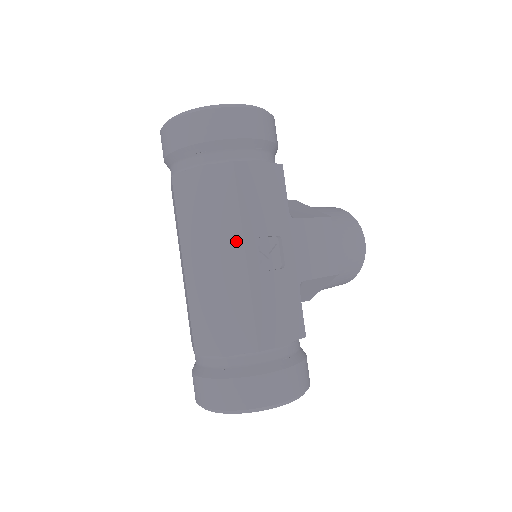
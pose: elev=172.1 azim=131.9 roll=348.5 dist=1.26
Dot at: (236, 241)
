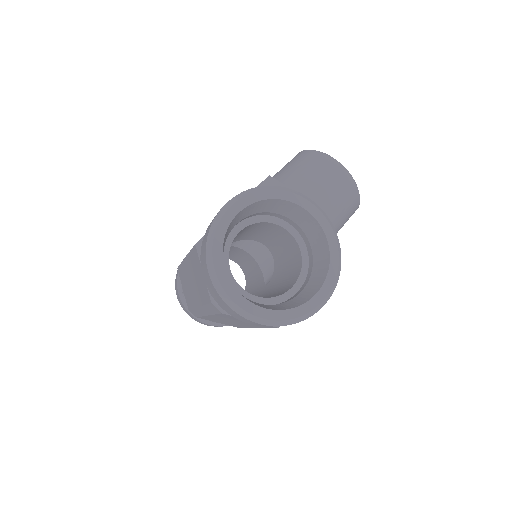
Dot at: (252, 326)
